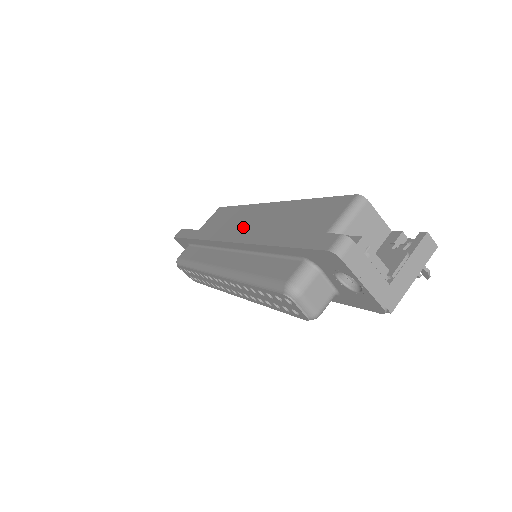
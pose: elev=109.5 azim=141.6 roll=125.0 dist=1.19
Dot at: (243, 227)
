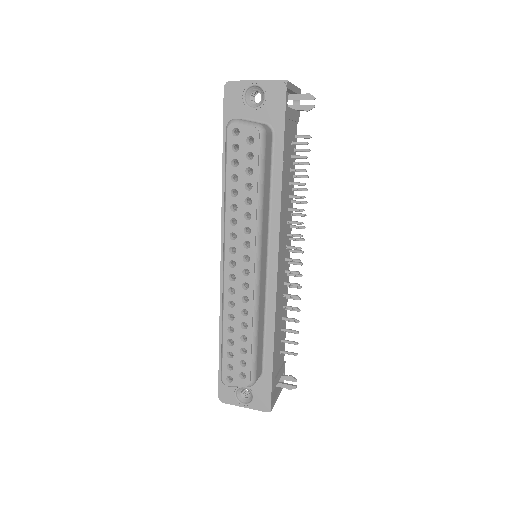
Dot at: occluded
